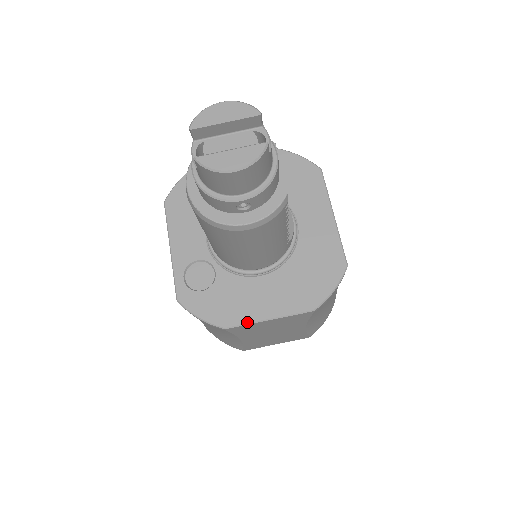
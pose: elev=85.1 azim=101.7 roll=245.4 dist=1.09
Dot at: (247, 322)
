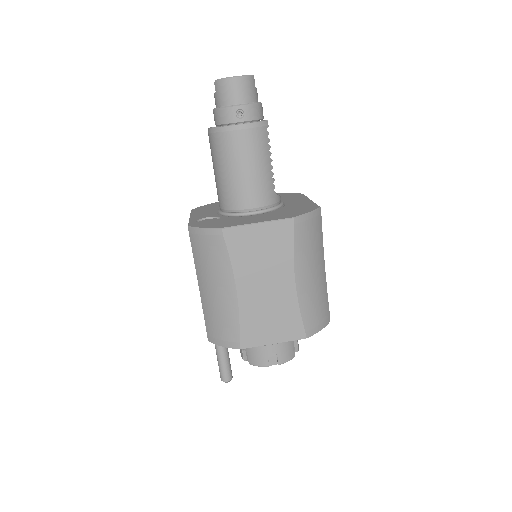
Dot at: (240, 225)
